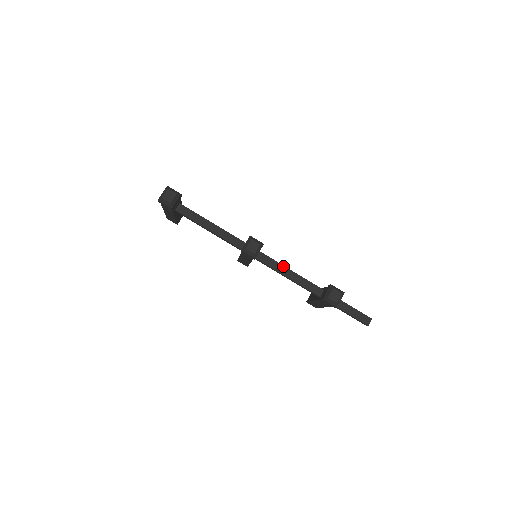
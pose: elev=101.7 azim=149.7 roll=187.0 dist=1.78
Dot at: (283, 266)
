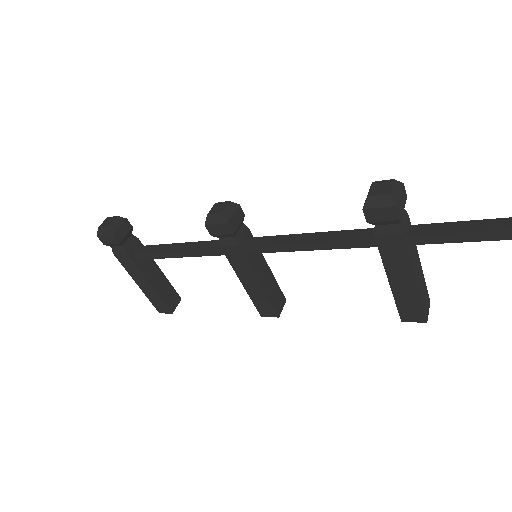
Dot at: (294, 235)
